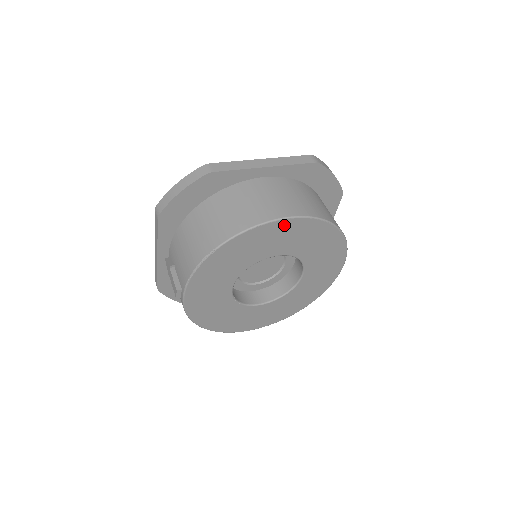
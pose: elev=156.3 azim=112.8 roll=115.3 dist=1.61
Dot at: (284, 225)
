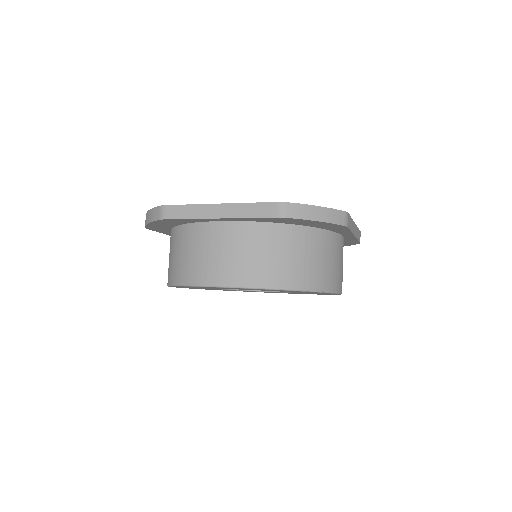
Dot at: occluded
